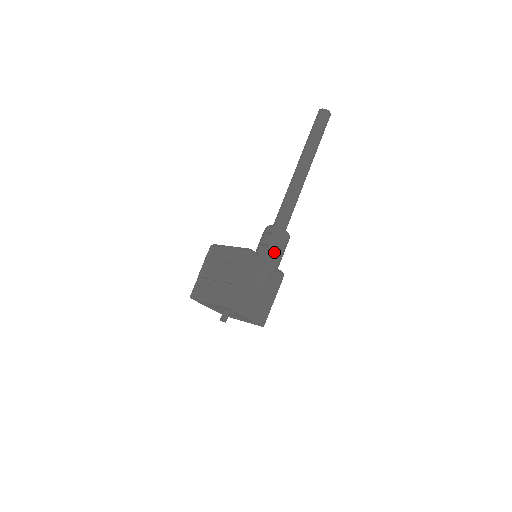
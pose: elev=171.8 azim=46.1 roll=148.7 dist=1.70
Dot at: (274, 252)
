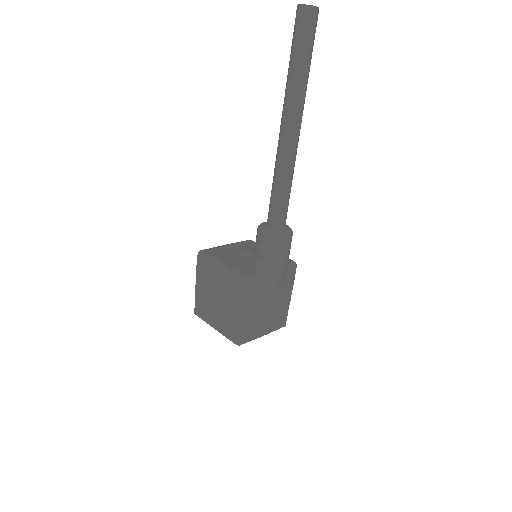
Dot at: (275, 266)
